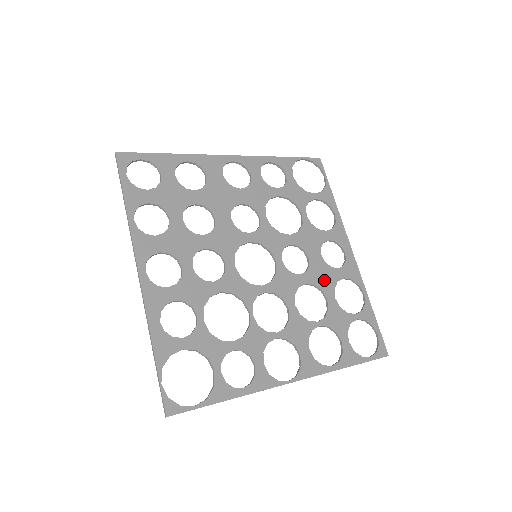
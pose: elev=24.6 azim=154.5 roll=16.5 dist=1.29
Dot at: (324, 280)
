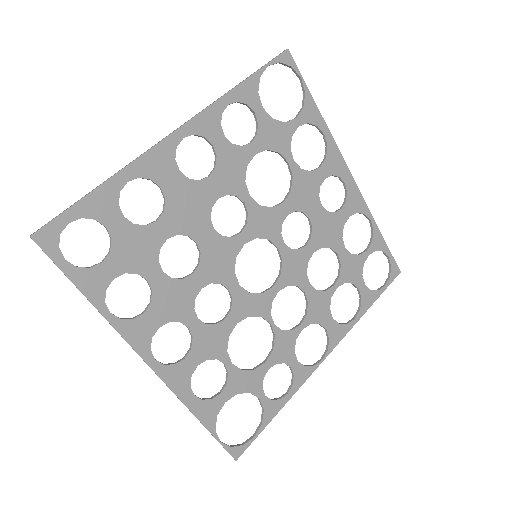
Dot at: (330, 234)
